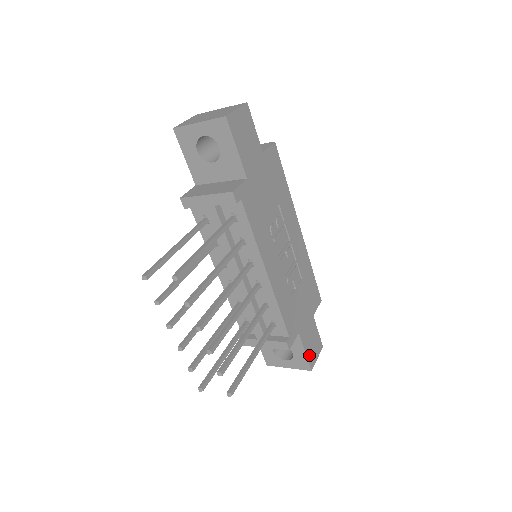
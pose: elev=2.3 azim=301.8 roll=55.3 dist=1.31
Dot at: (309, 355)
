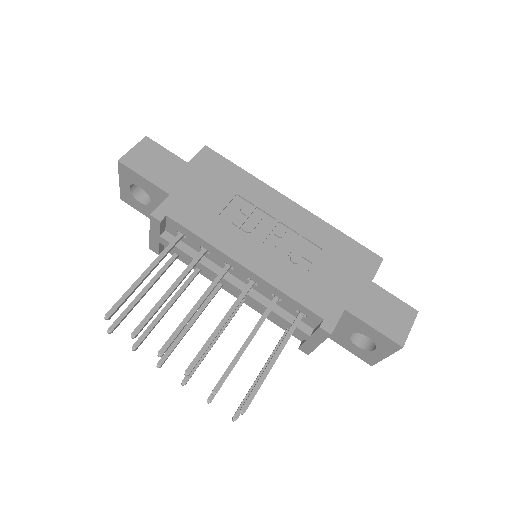
Dot at: (386, 330)
